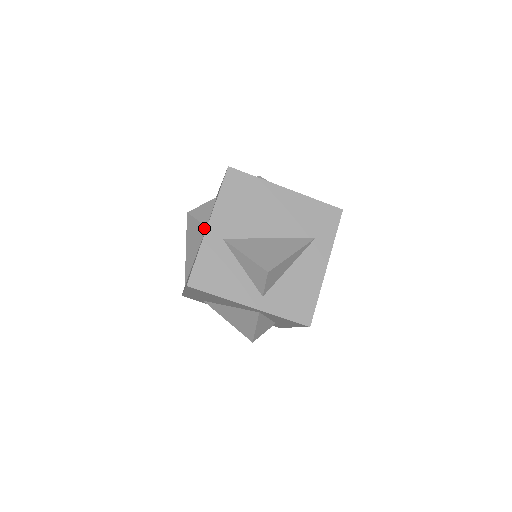
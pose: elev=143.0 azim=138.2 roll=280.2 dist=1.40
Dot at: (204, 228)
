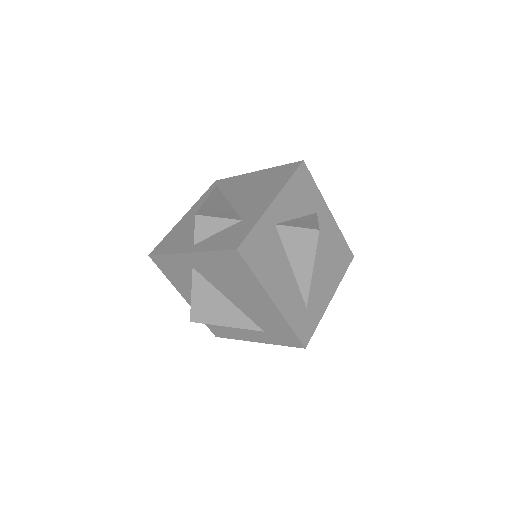
Dot at: (195, 240)
